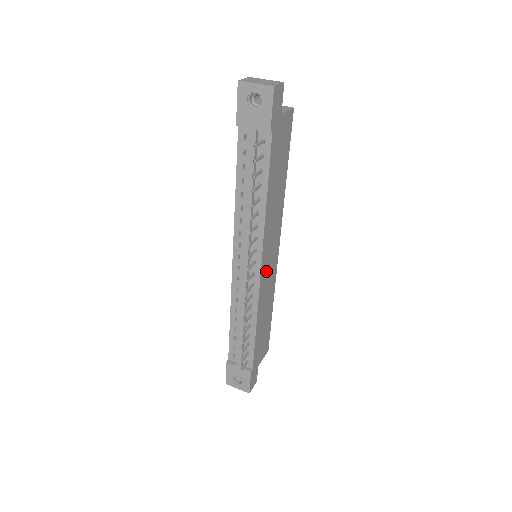
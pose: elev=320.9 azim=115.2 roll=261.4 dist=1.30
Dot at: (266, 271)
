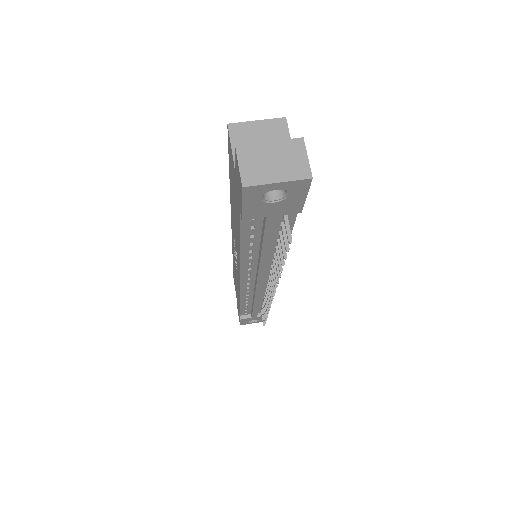
Dot at: occluded
